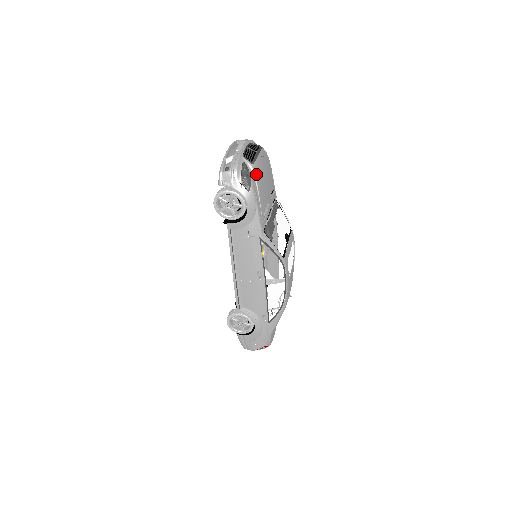
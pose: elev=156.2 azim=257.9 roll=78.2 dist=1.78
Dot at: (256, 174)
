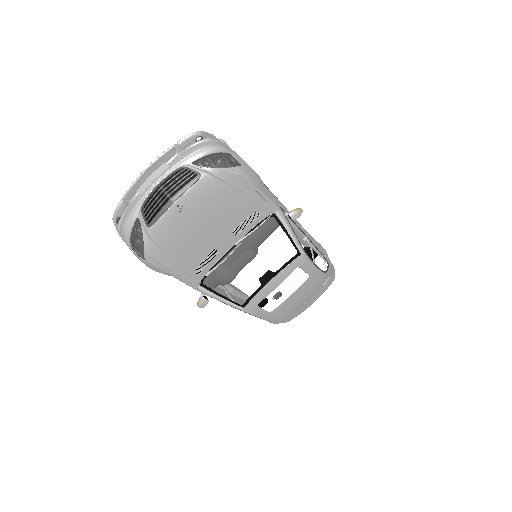
Dot at: (157, 239)
